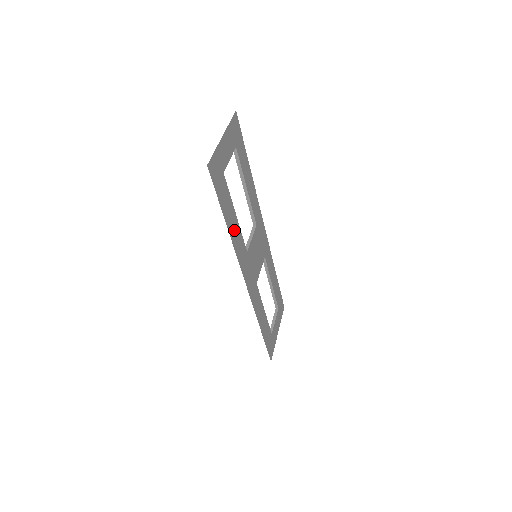
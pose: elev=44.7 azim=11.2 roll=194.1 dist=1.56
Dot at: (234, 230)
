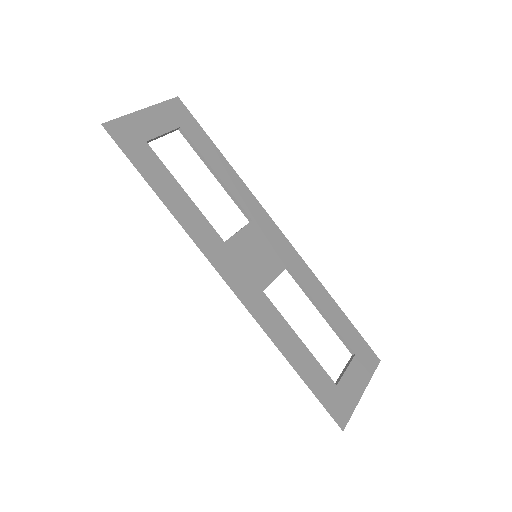
Dot at: (180, 206)
